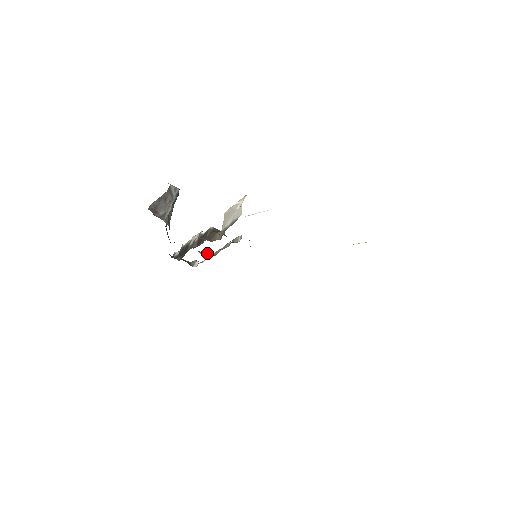
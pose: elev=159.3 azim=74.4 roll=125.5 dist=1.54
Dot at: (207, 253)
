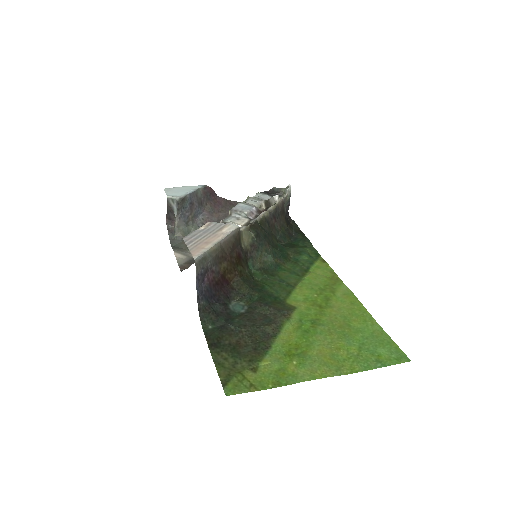
Dot at: (272, 201)
